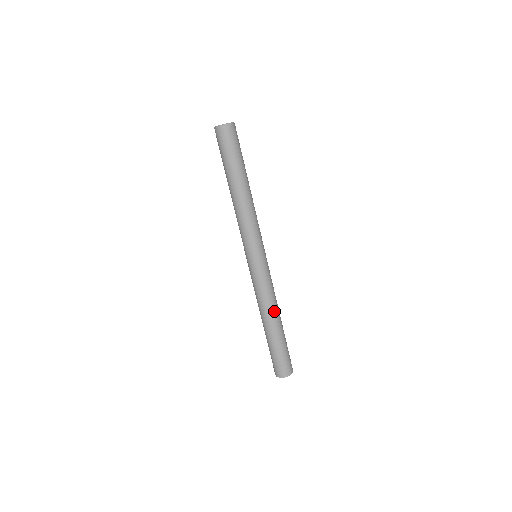
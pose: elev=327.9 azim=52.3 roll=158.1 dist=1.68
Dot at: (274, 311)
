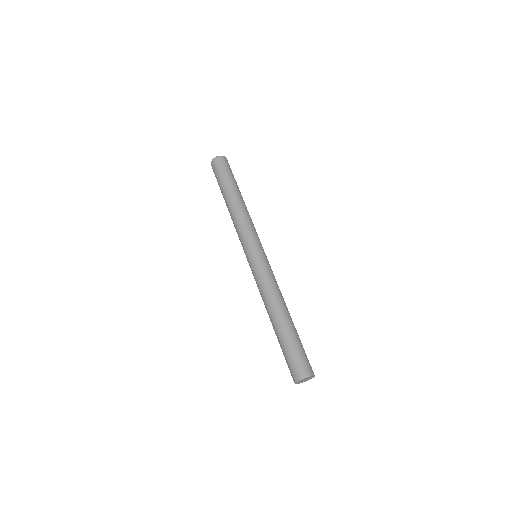
Dot at: (283, 302)
